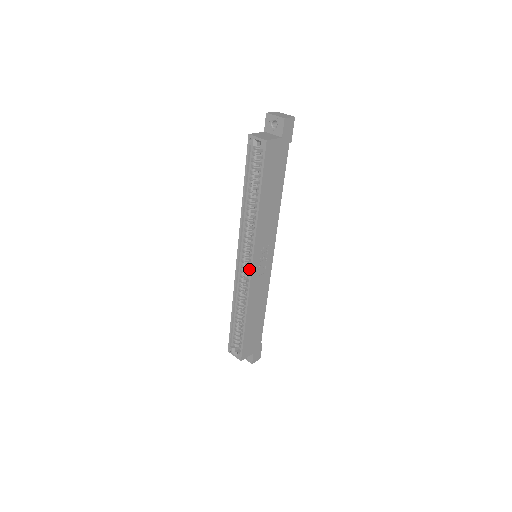
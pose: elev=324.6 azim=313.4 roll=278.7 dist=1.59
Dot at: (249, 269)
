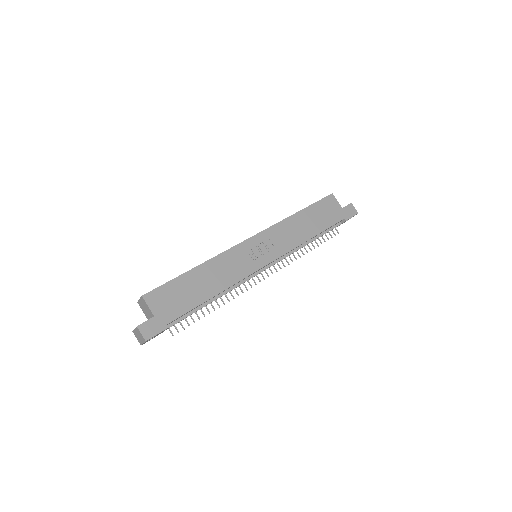
Dot at: occluded
